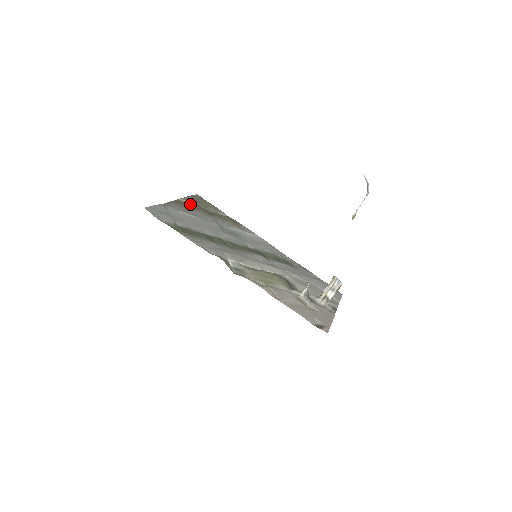
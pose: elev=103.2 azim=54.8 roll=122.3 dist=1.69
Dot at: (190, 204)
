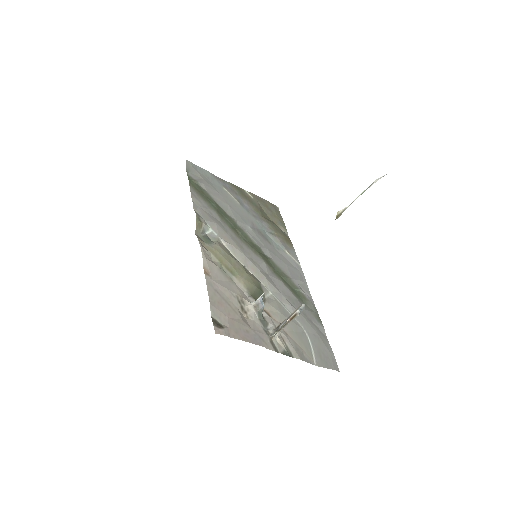
Dot at: (251, 198)
